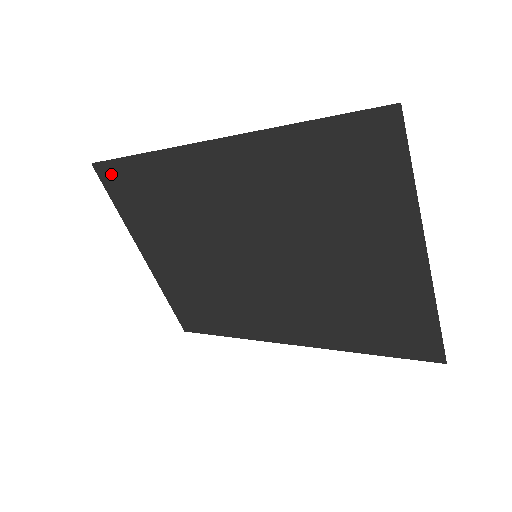
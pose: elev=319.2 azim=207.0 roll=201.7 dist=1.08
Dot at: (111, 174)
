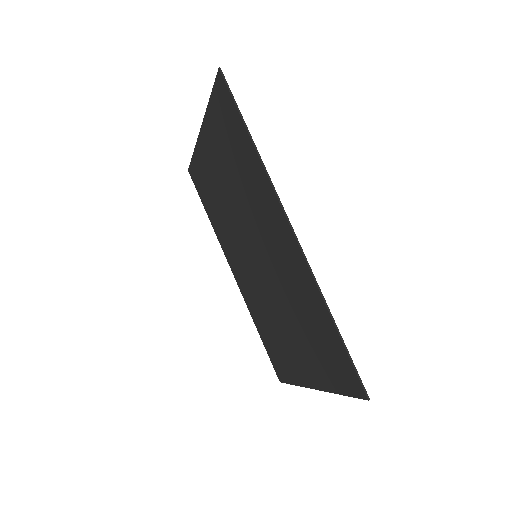
Dot at: (225, 97)
